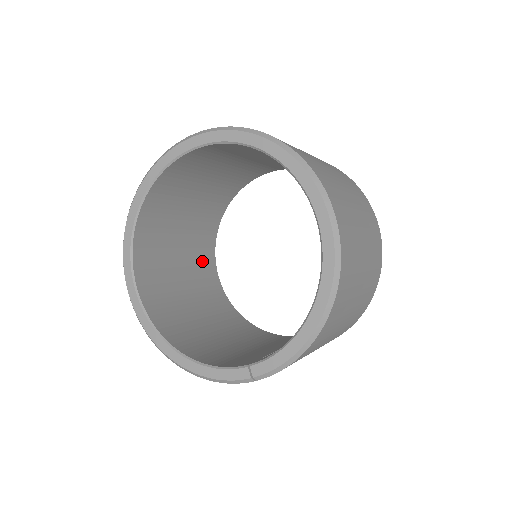
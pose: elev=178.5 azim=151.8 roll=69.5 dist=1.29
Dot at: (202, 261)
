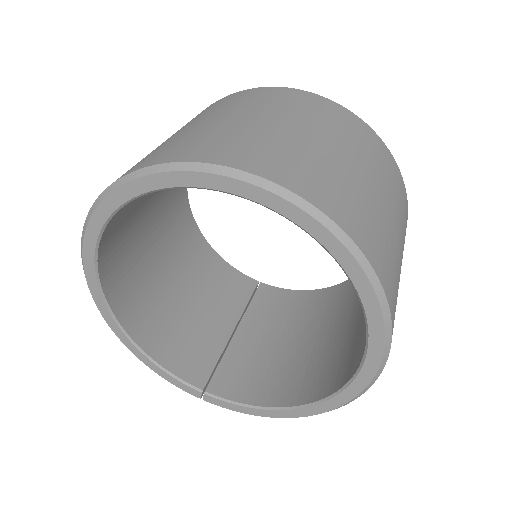
Dot at: occluded
